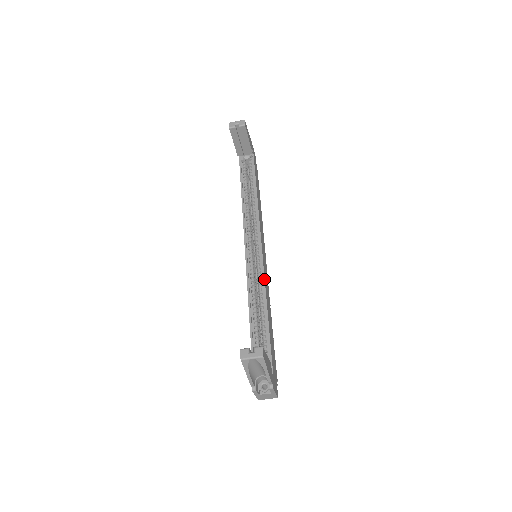
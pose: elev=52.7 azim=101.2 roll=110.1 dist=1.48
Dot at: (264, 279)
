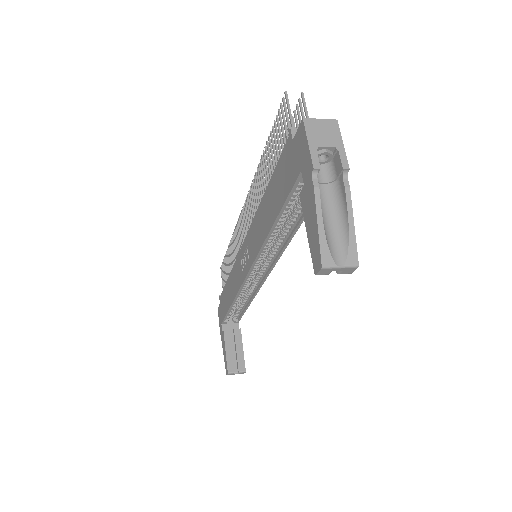
Dot at: (258, 291)
